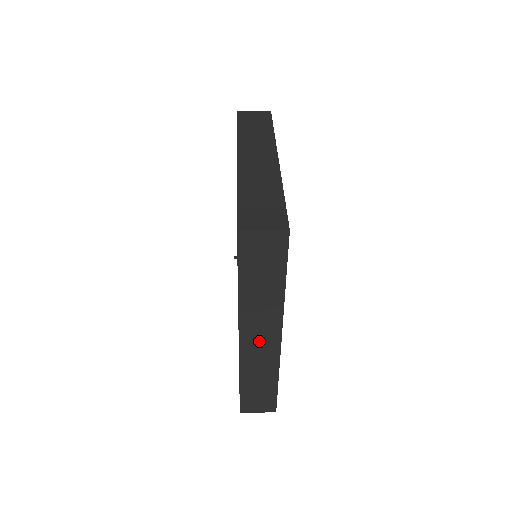
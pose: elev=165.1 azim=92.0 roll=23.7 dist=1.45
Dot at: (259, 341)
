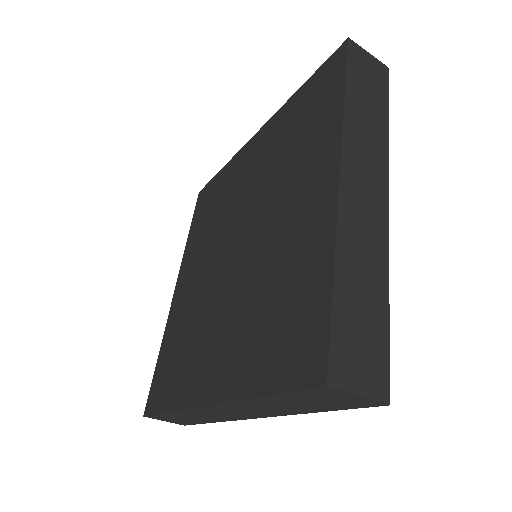
Dot at: (363, 192)
